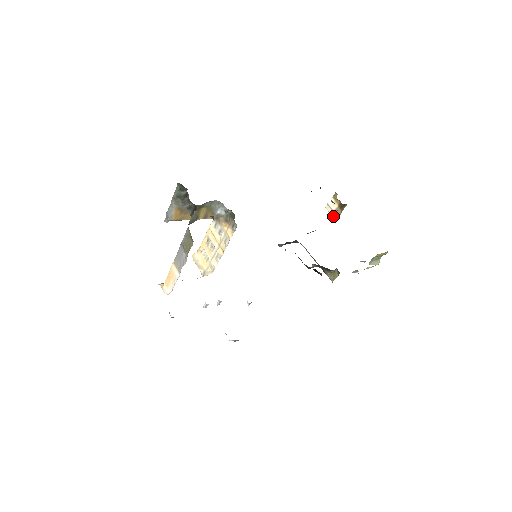
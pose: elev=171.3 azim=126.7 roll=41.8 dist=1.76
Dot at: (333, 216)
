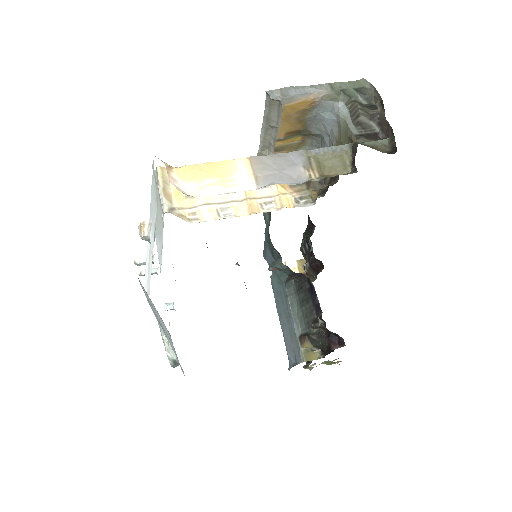
Dot at: occluded
